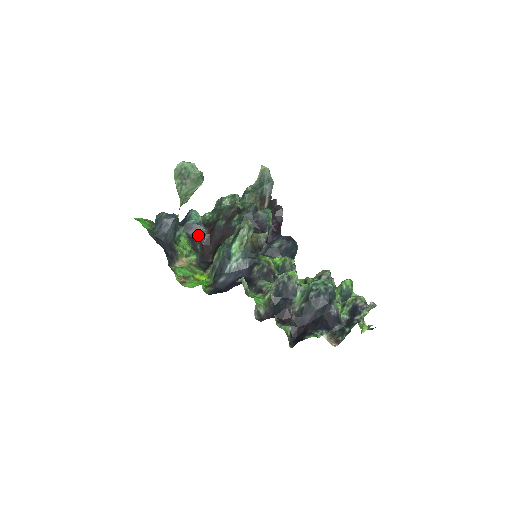
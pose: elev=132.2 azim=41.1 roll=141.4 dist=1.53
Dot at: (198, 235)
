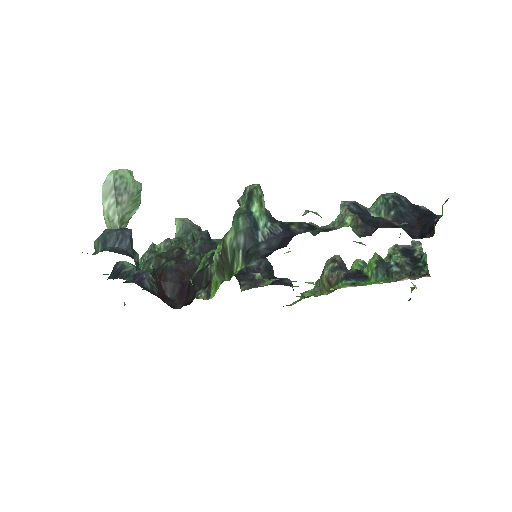
Dot at: (146, 282)
